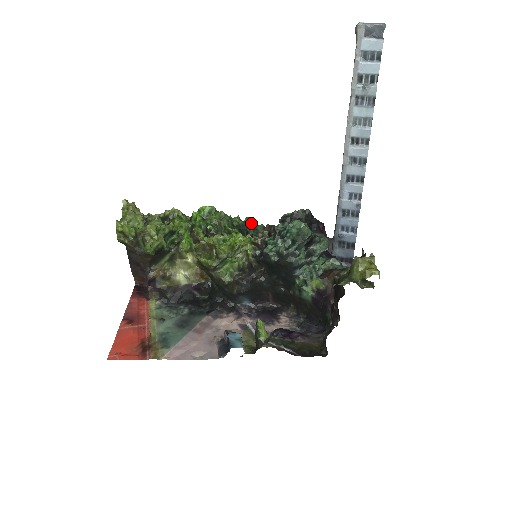
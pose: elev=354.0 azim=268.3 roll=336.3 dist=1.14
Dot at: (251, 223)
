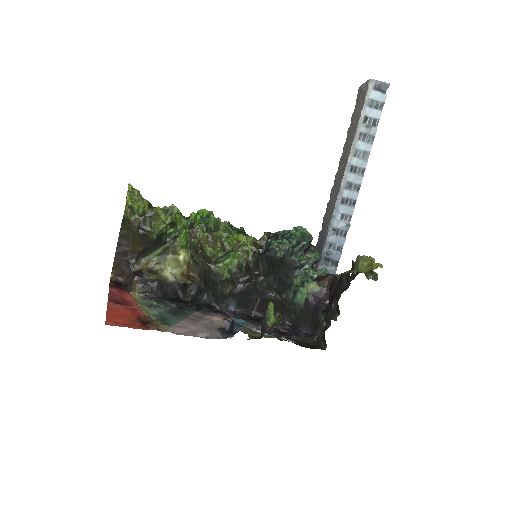
Dot at: occluded
